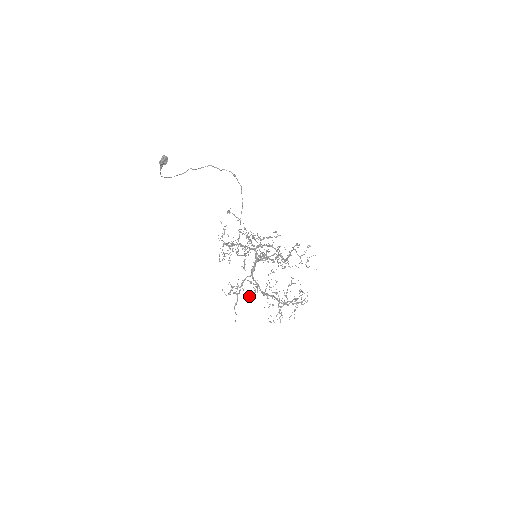
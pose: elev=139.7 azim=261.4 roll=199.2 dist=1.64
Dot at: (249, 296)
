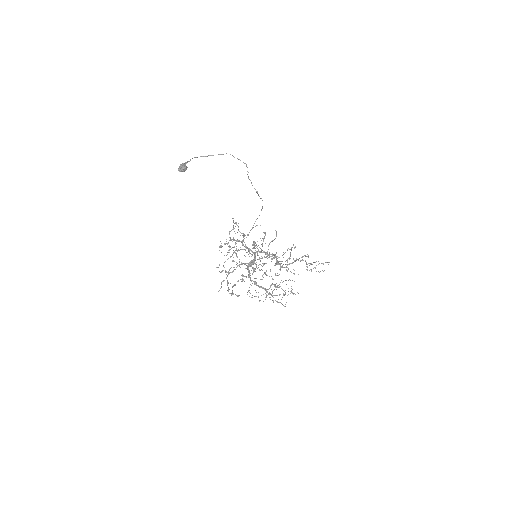
Dot at: occluded
